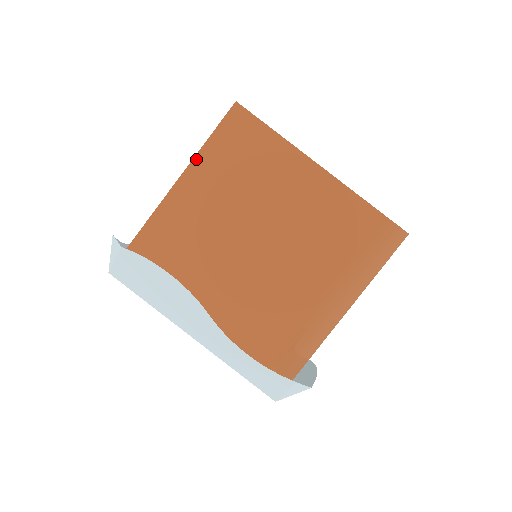
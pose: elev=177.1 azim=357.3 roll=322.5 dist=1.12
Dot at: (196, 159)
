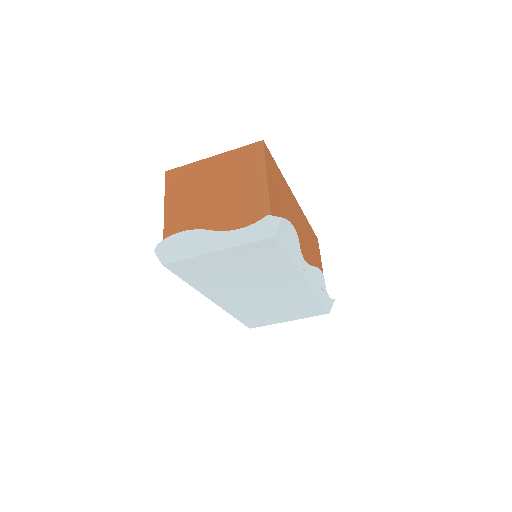
Dot at: (166, 199)
